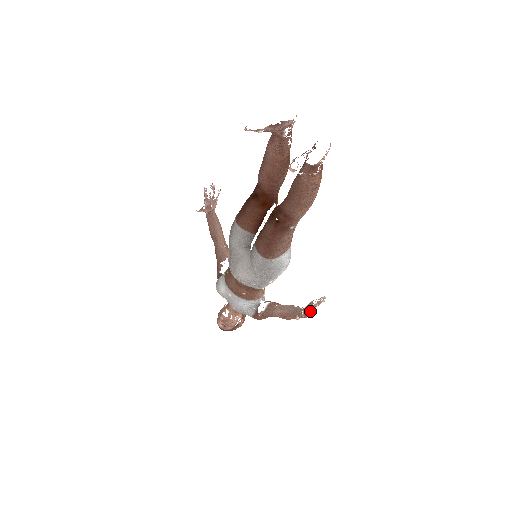
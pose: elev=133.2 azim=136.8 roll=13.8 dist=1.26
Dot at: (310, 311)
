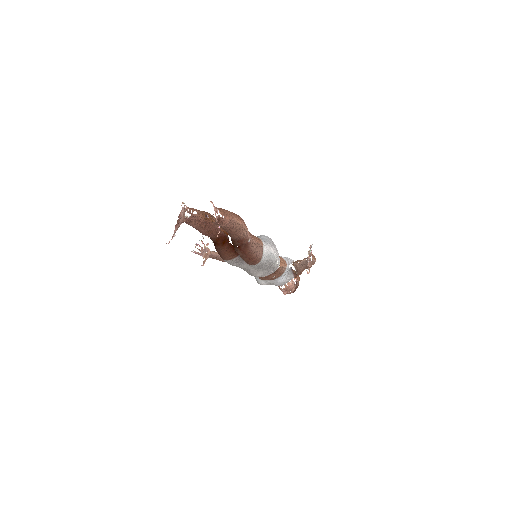
Dot at: (311, 261)
